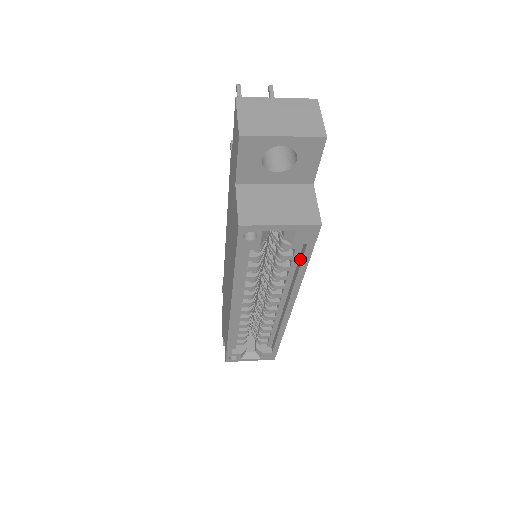
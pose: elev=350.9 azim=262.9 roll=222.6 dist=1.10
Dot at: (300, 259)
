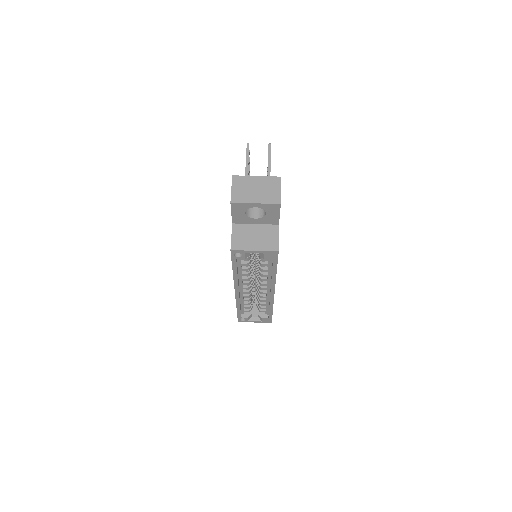
Dot at: (272, 267)
